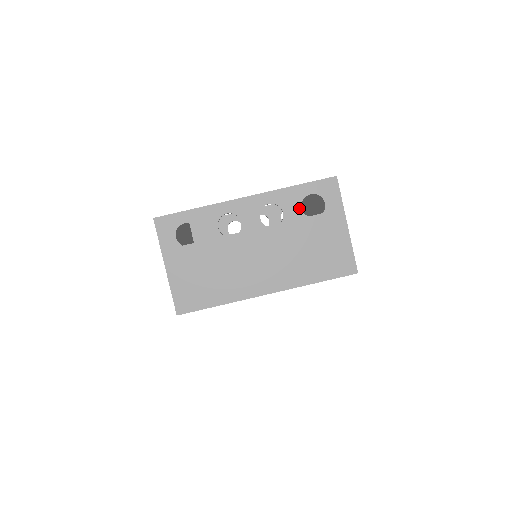
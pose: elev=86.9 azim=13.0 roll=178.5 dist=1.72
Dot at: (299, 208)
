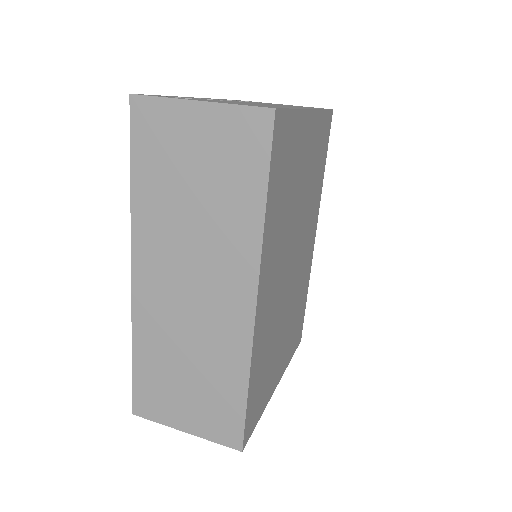
Dot at: occluded
